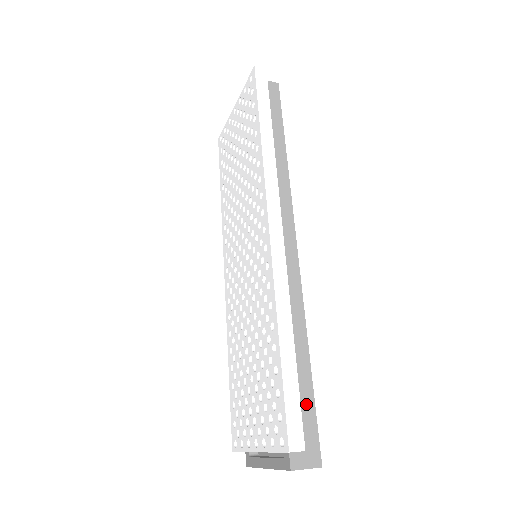
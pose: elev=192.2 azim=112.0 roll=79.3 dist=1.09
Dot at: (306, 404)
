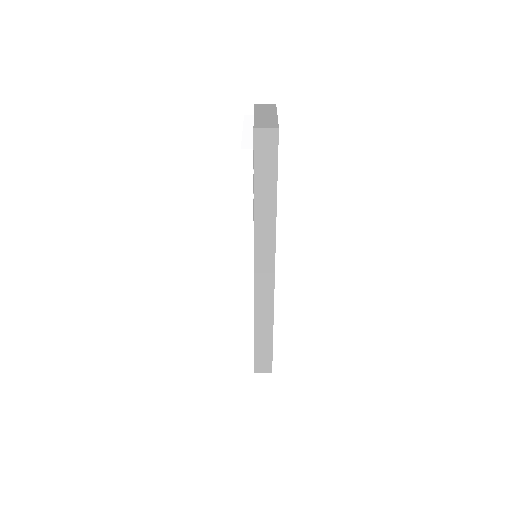
Dot at: (267, 352)
